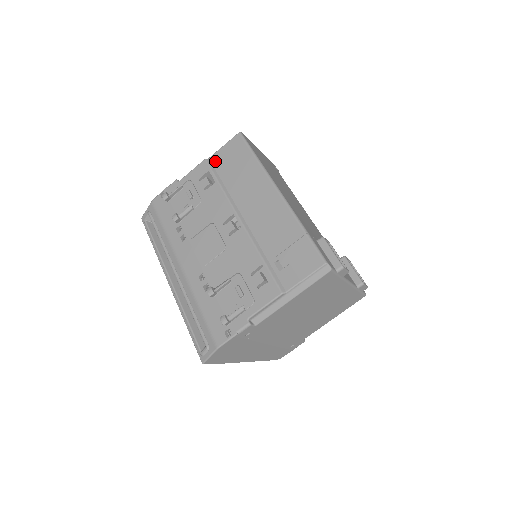
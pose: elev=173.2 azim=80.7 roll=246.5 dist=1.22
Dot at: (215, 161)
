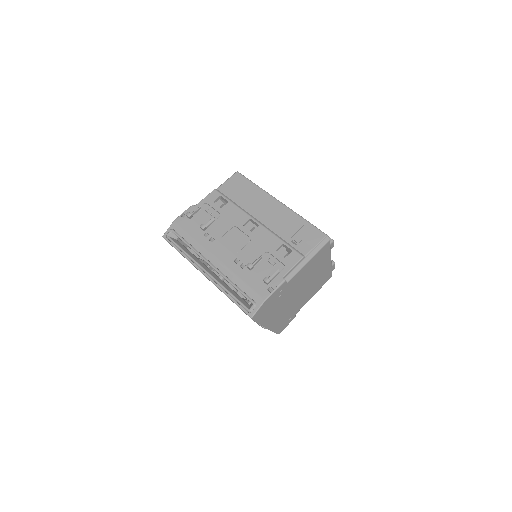
Dot at: (223, 190)
